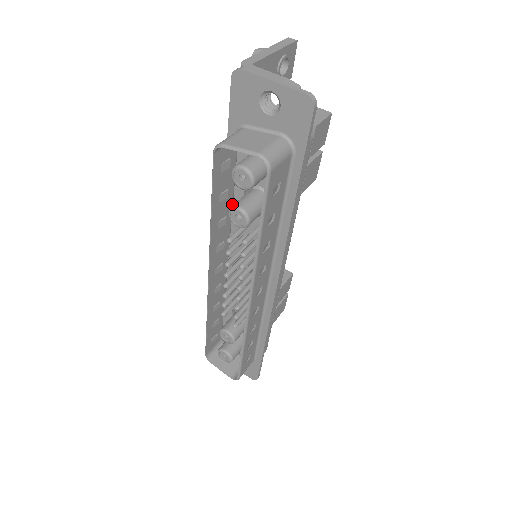
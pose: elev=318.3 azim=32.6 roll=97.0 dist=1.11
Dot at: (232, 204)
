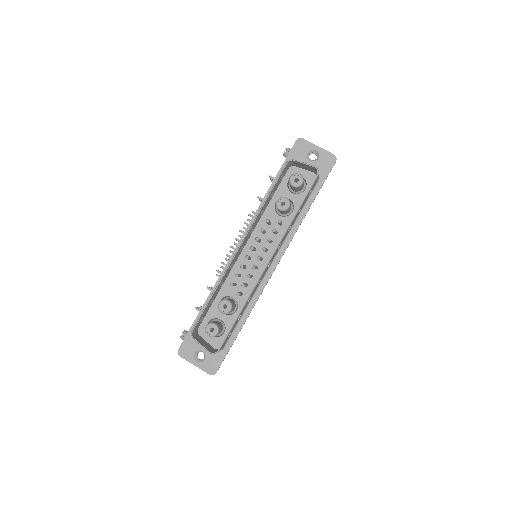
Dot at: (266, 208)
